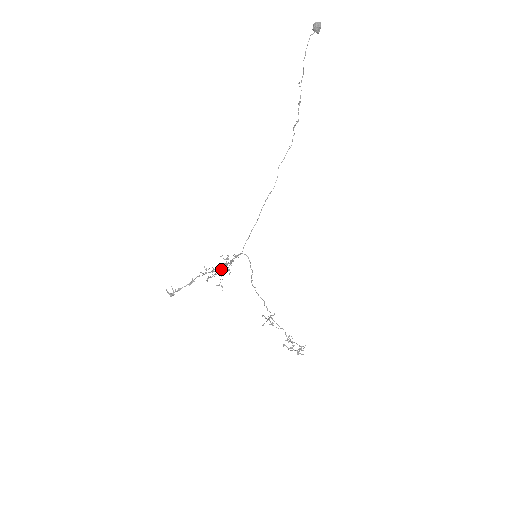
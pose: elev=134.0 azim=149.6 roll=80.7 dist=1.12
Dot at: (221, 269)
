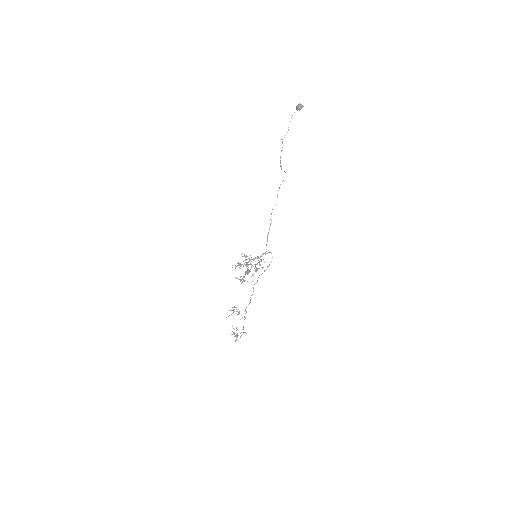
Dot at: (242, 264)
